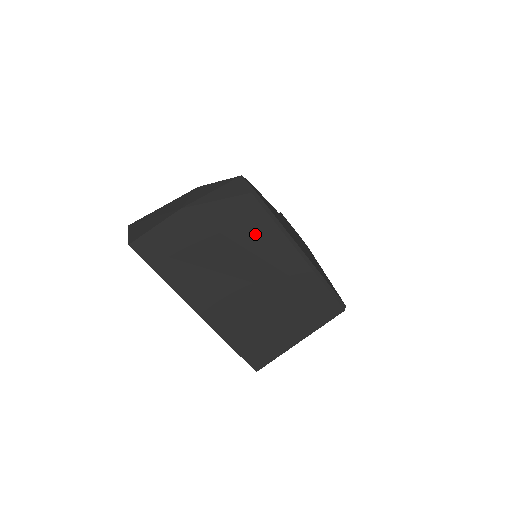
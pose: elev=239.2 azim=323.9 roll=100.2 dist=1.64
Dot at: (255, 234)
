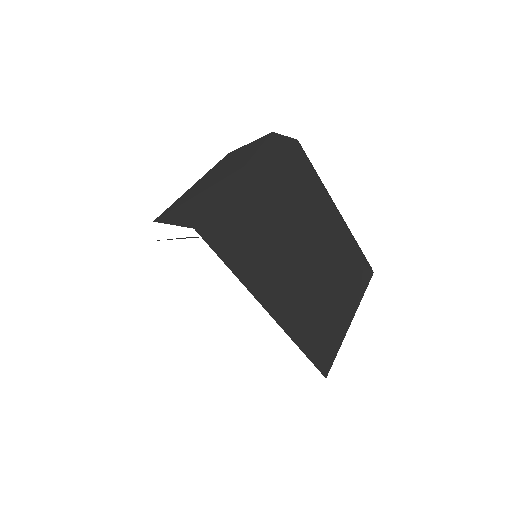
Dot at: (306, 194)
